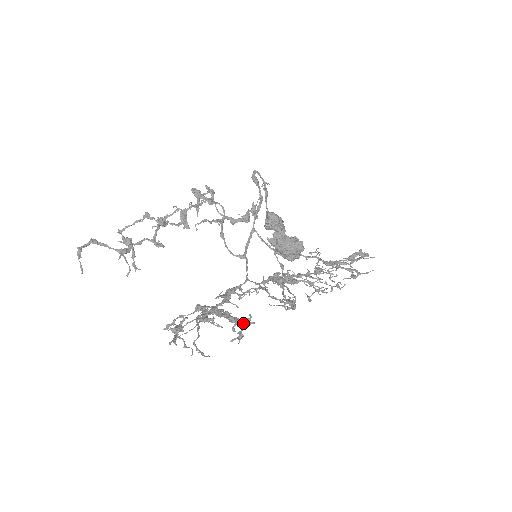
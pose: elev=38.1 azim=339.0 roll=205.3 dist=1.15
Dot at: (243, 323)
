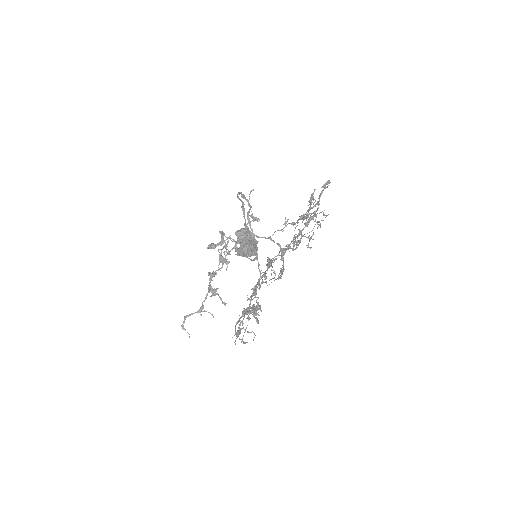
Dot at: (257, 310)
